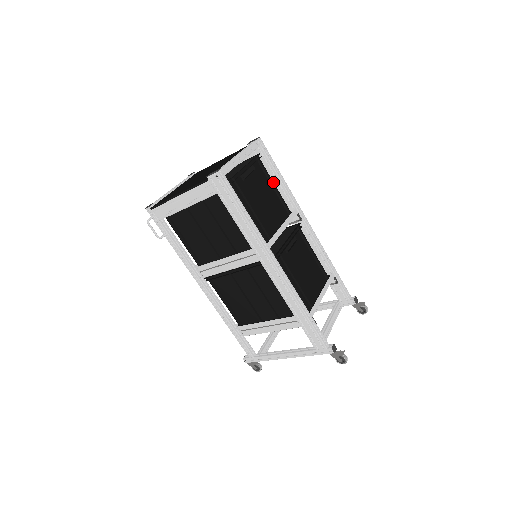
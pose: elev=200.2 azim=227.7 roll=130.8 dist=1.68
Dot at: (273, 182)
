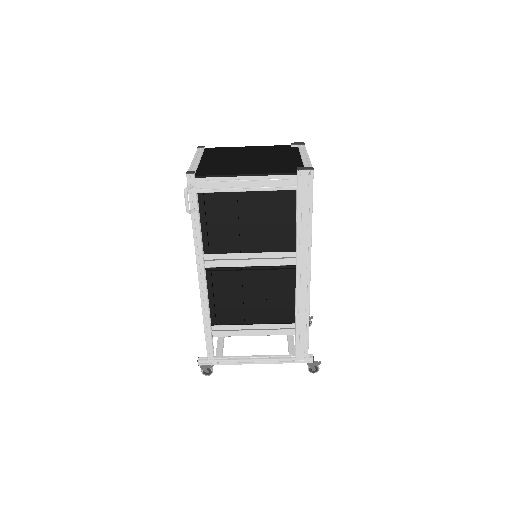
Dot at: occluded
